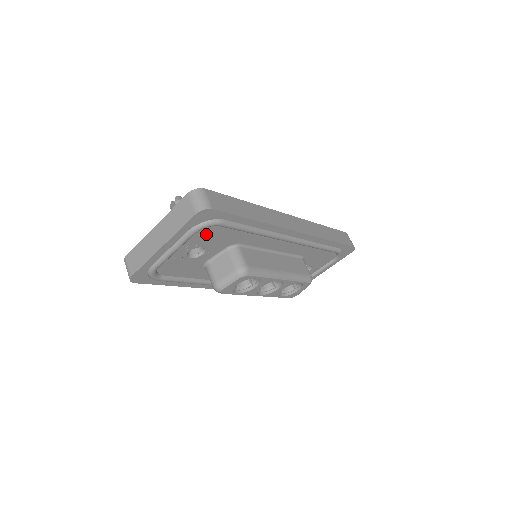
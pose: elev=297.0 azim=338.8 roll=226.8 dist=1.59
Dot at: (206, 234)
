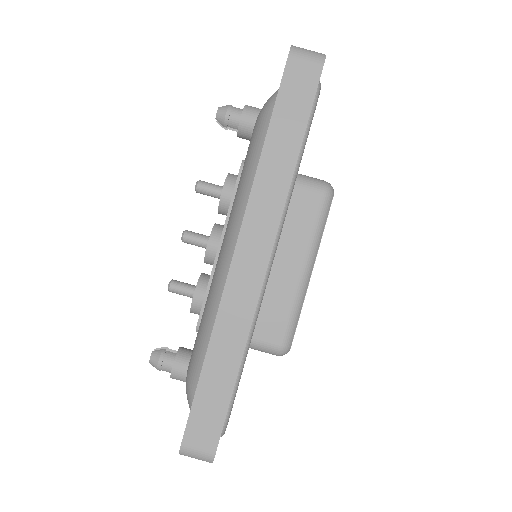
Dot at: occluded
